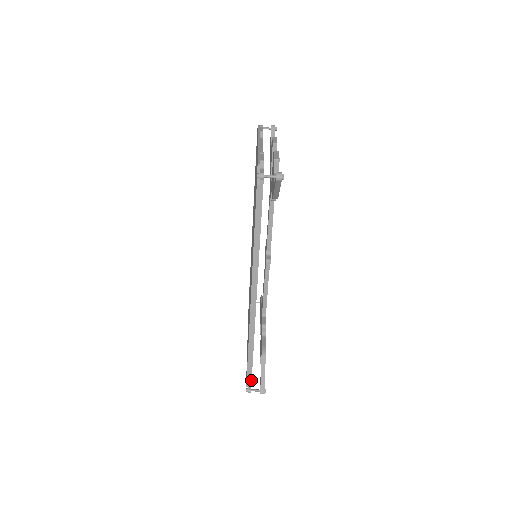
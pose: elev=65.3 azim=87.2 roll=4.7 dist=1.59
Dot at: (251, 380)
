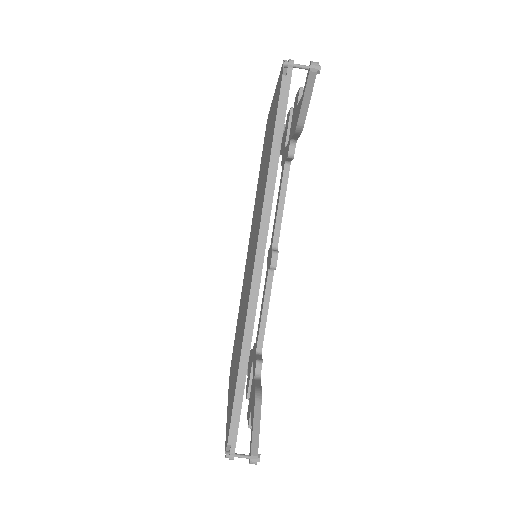
Dot at: (237, 430)
